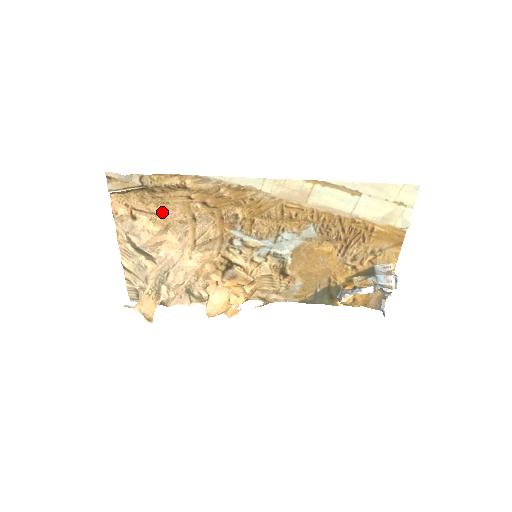
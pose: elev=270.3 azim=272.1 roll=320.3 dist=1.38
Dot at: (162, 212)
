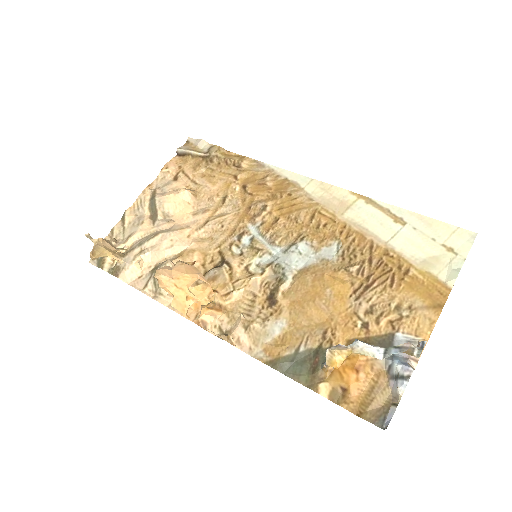
Dot at: (202, 183)
